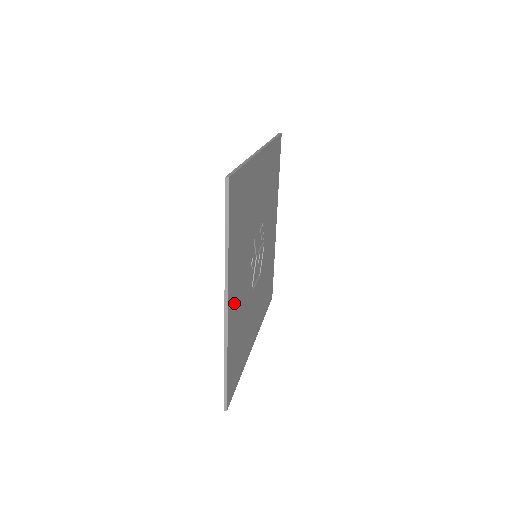
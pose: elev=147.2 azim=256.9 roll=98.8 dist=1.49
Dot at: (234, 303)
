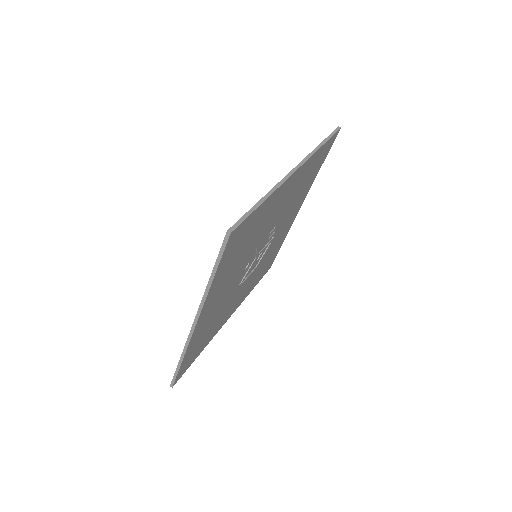
Dot at: (207, 315)
